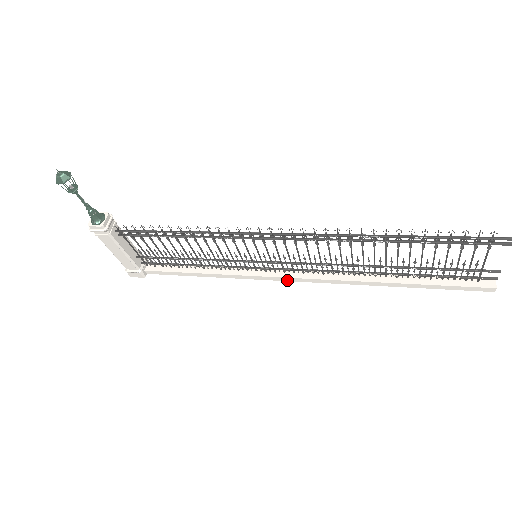
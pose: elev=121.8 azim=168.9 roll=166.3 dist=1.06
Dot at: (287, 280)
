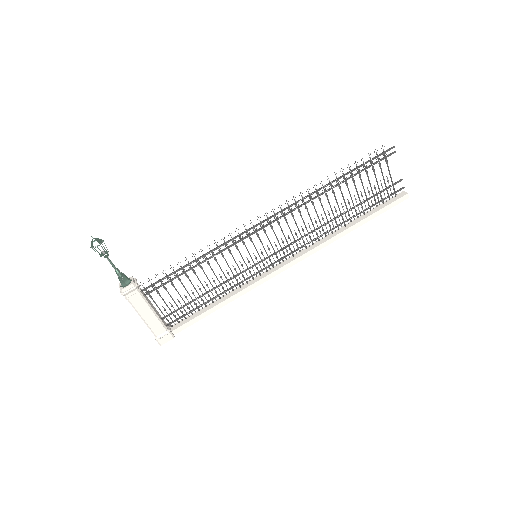
Dot at: (285, 269)
